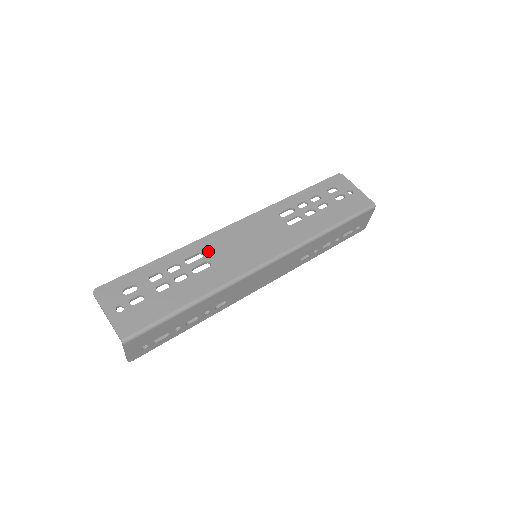
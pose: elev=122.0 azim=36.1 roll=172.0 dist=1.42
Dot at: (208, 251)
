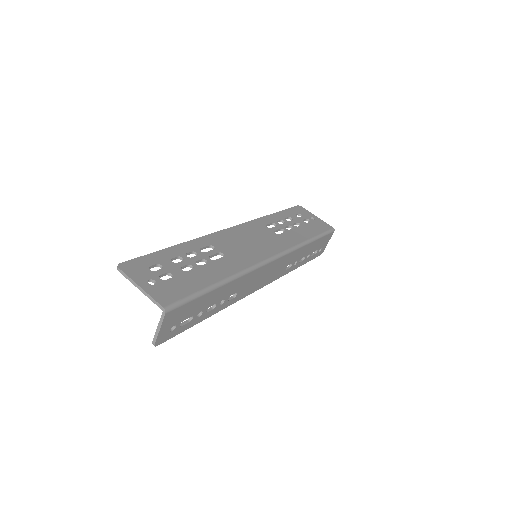
Dot at: (218, 245)
